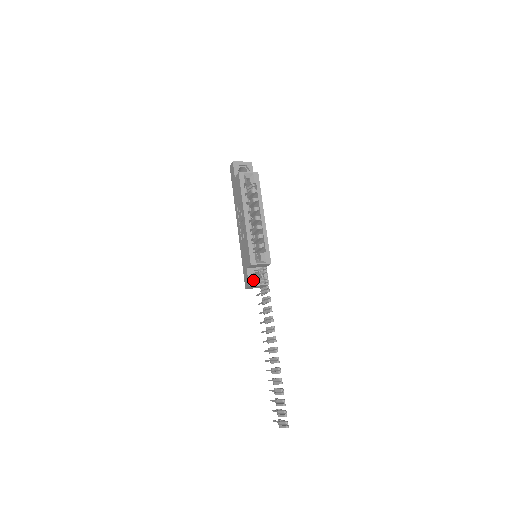
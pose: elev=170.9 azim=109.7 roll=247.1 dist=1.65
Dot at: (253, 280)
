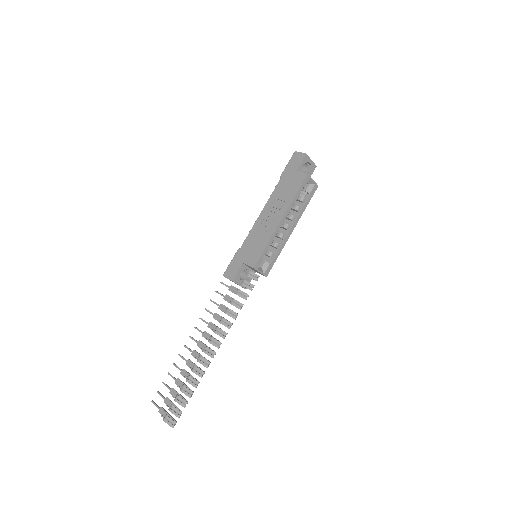
Dot at: (239, 277)
